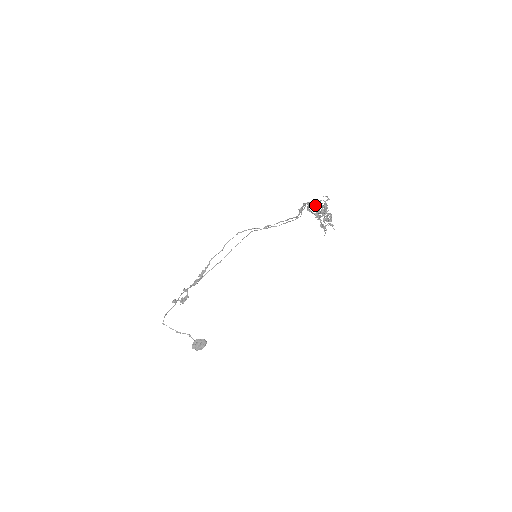
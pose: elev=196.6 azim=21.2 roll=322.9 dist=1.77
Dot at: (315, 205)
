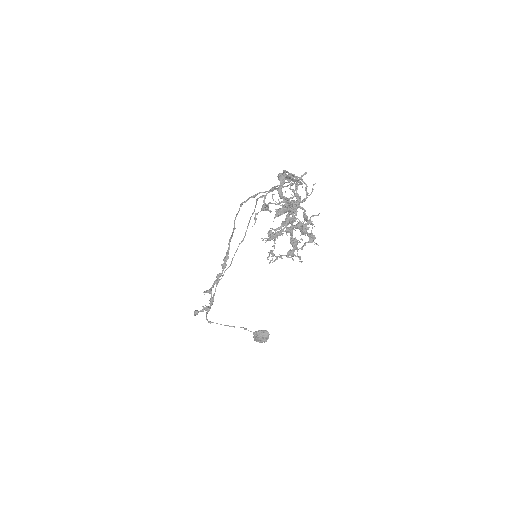
Dot at: (265, 210)
